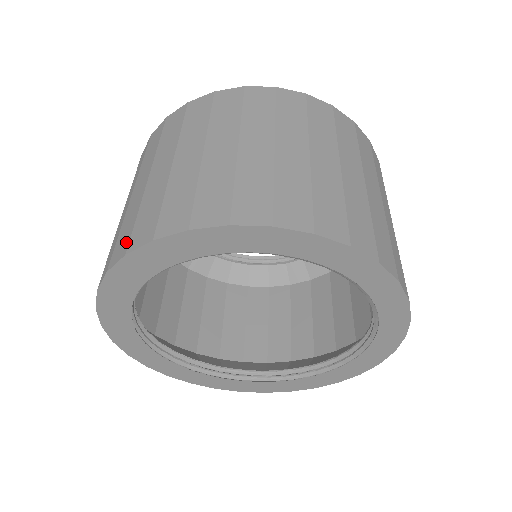
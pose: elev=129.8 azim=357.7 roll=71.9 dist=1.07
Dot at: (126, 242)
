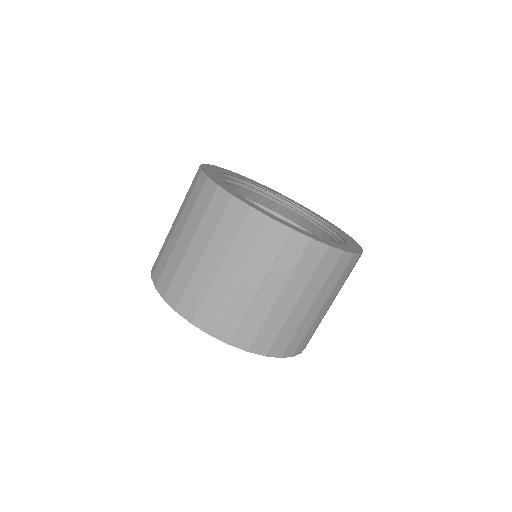
Dot at: (249, 341)
